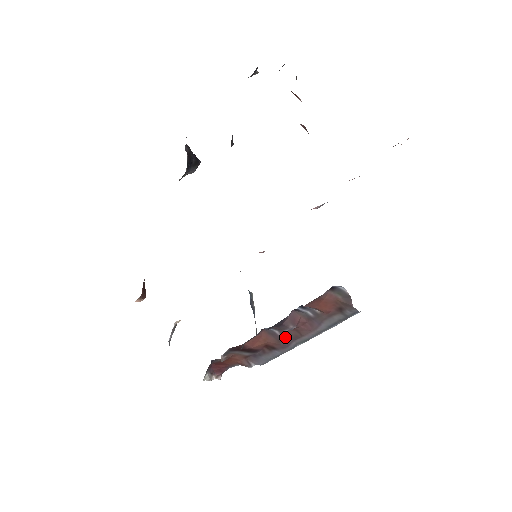
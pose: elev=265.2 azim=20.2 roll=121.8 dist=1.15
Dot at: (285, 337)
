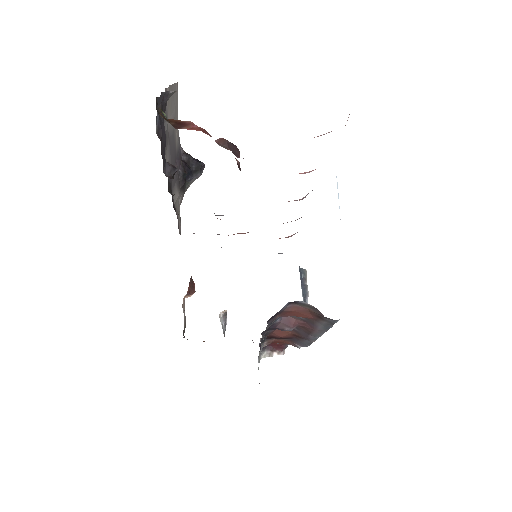
Dot at: (301, 331)
